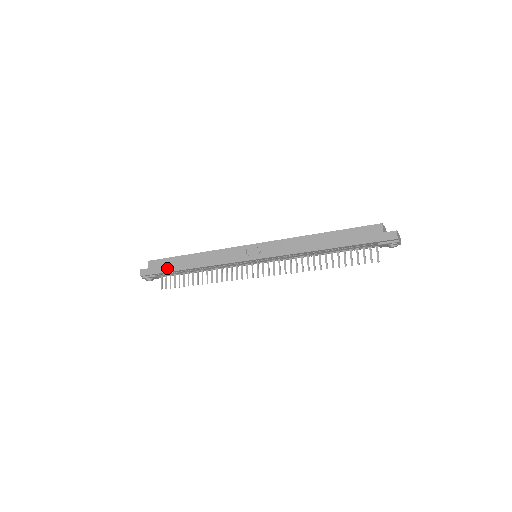
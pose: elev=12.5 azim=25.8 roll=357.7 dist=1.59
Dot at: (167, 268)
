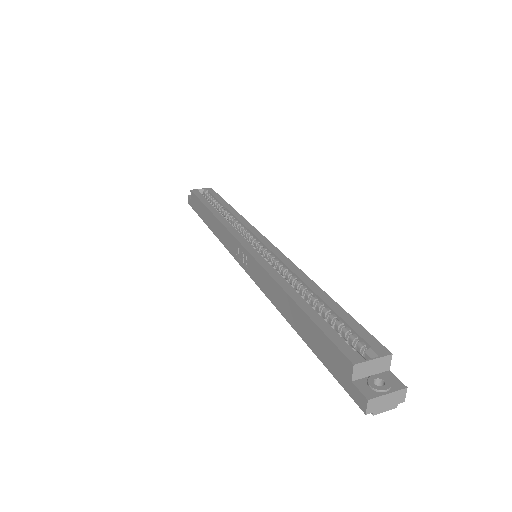
Dot at: (199, 211)
